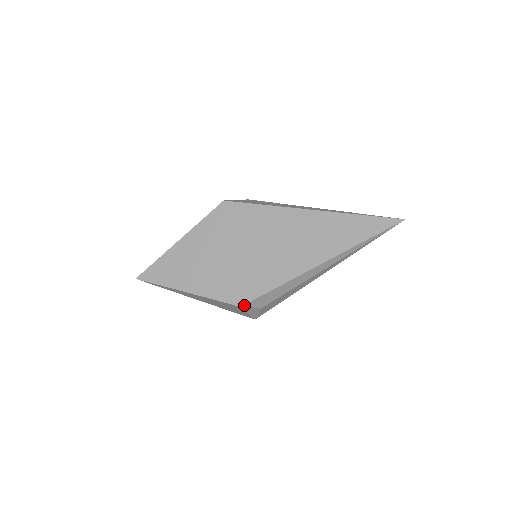
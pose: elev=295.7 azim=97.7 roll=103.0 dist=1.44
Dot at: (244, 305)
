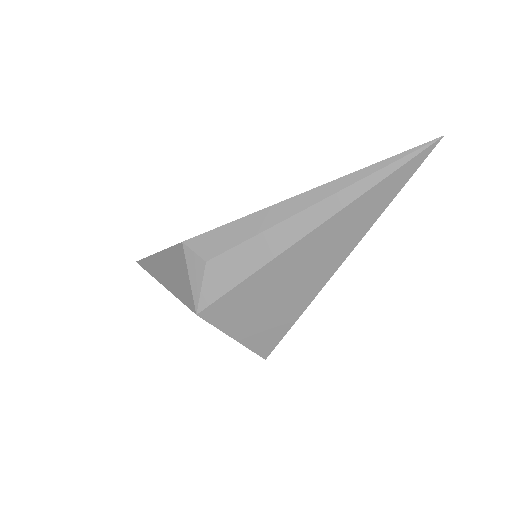
Dot at: (187, 241)
